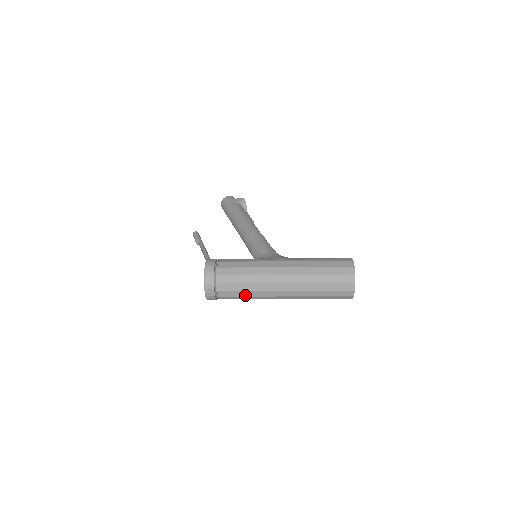
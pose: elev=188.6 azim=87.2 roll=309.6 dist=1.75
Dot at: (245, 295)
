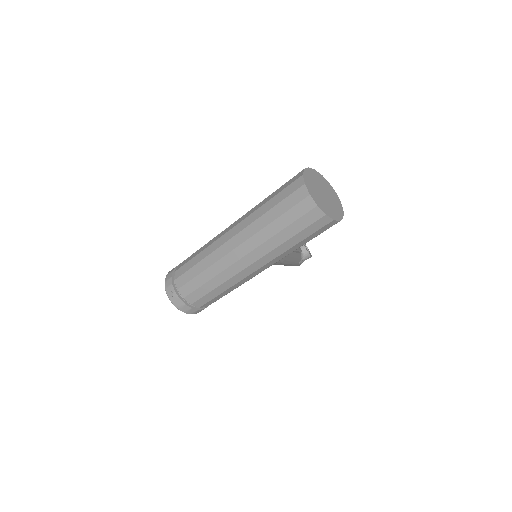
Dot at: (204, 281)
